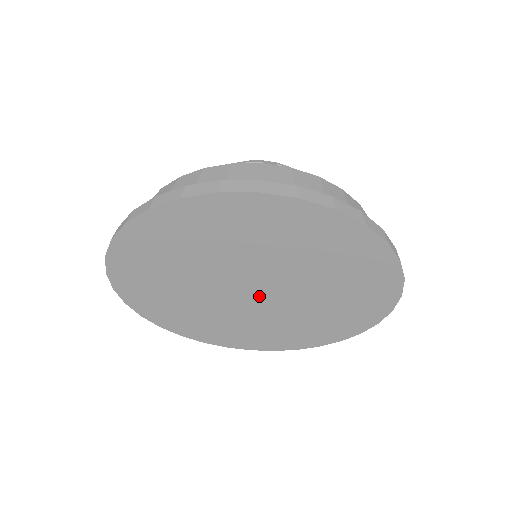
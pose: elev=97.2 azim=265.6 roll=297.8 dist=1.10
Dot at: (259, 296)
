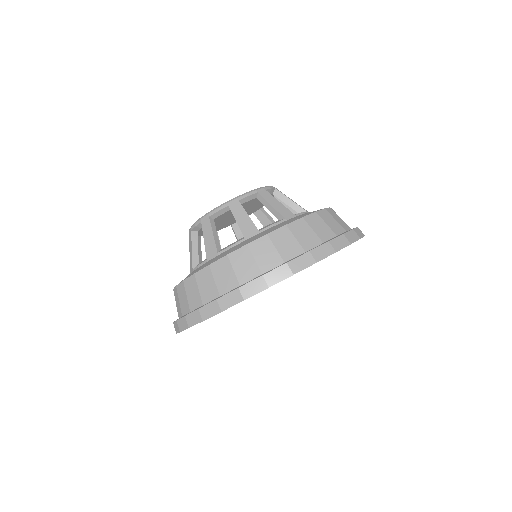
Dot at: occluded
